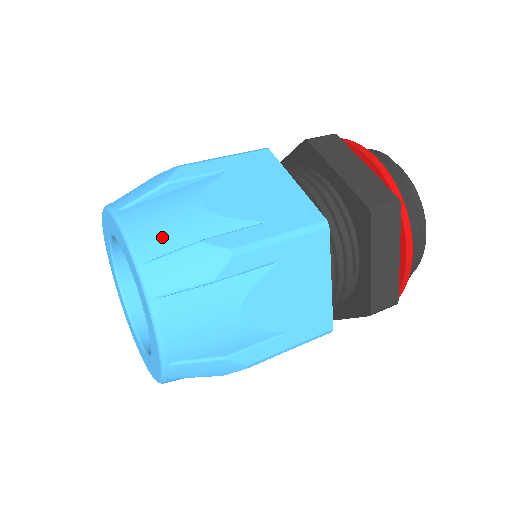
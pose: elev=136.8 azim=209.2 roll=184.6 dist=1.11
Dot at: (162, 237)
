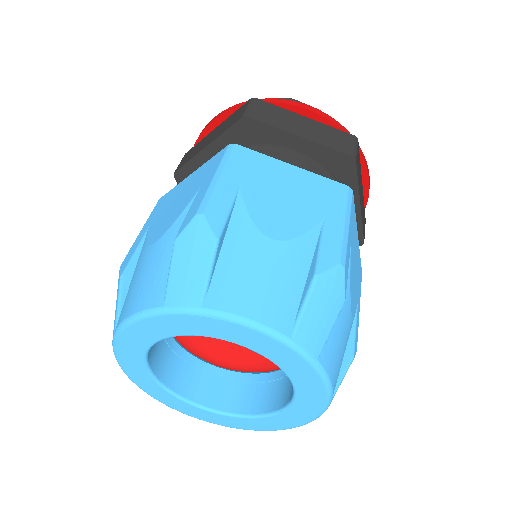
Dot at: (280, 297)
